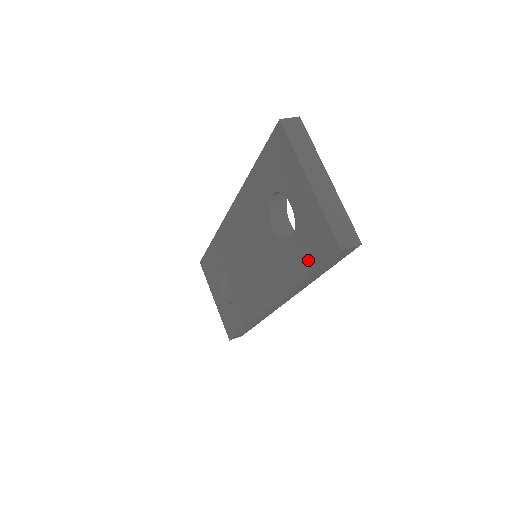
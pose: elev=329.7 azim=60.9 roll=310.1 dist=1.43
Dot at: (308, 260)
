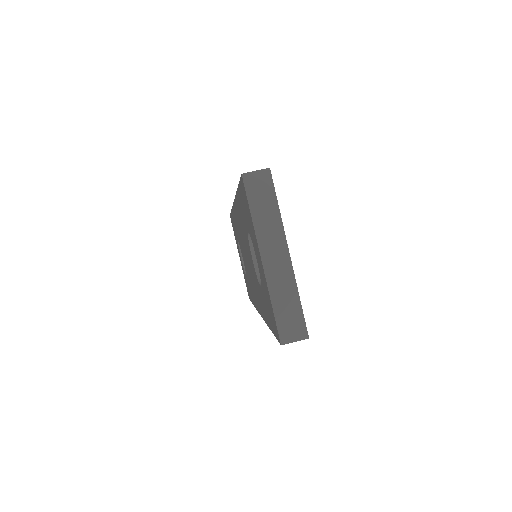
Dot at: (269, 319)
